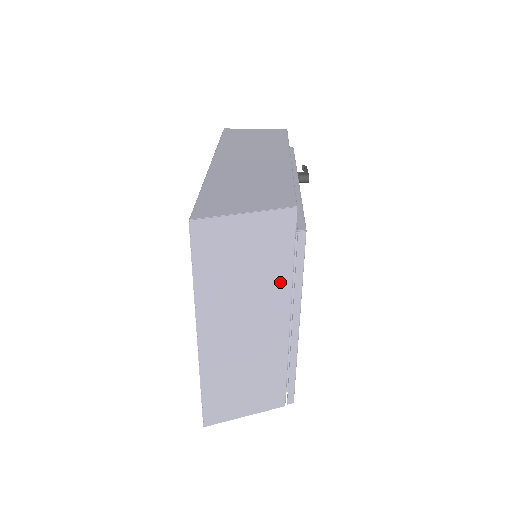
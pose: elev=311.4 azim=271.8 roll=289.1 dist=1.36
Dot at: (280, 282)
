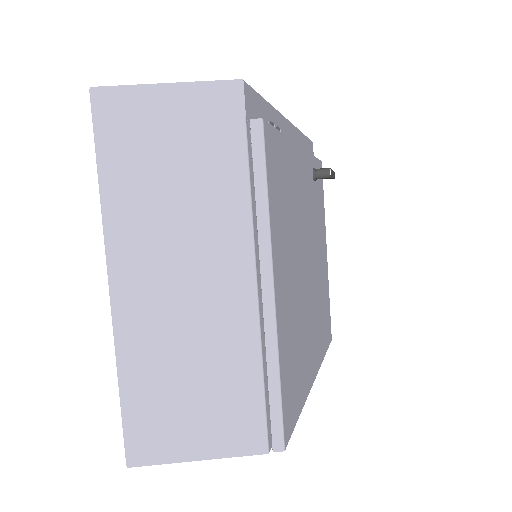
Dot at: (231, 201)
